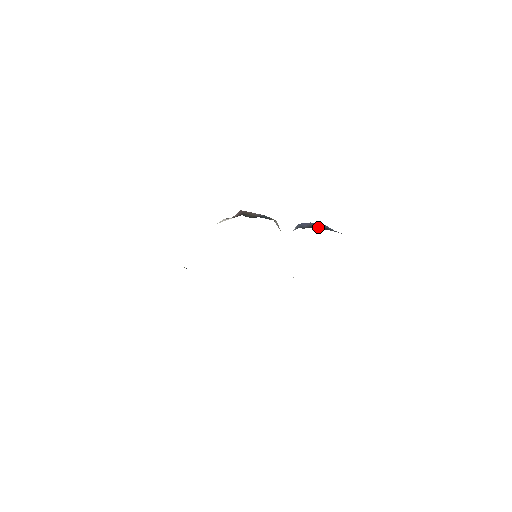
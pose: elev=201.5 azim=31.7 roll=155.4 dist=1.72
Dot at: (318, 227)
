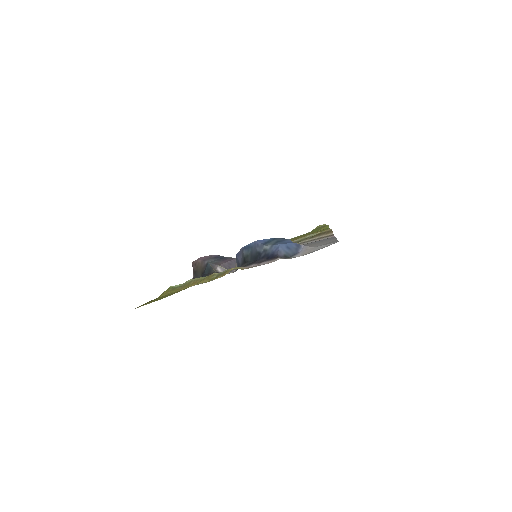
Dot at: (249, 257)
